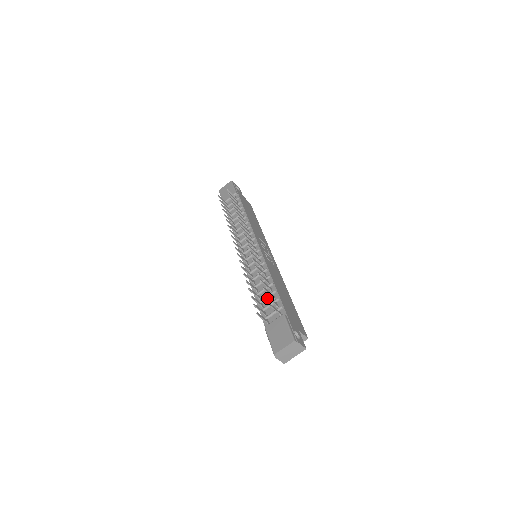
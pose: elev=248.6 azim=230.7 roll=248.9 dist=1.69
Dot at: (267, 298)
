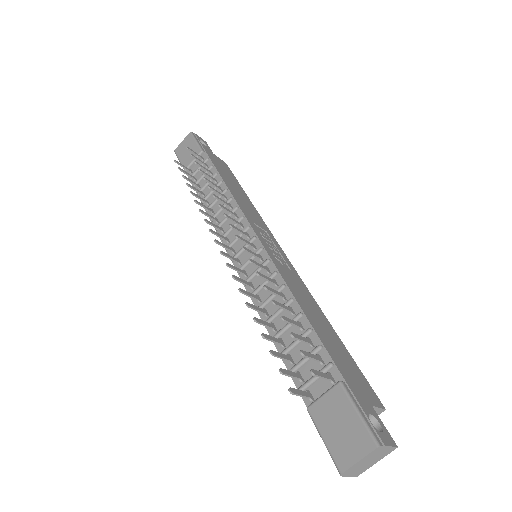
Dot at: (303, 356)
